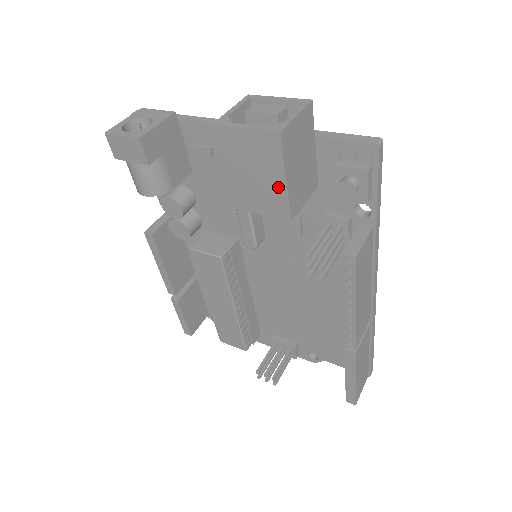
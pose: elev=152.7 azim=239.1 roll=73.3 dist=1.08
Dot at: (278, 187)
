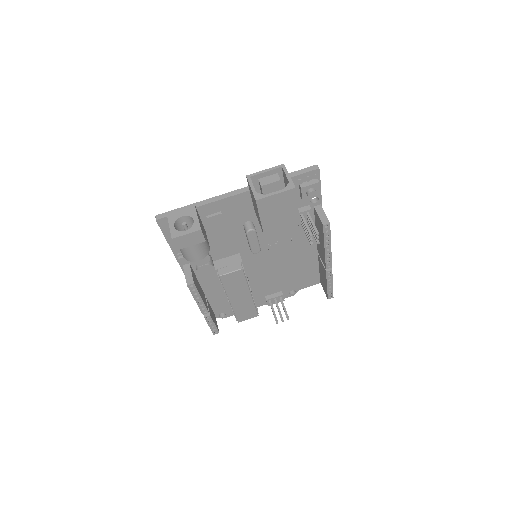
Dot at: (293, 212)
